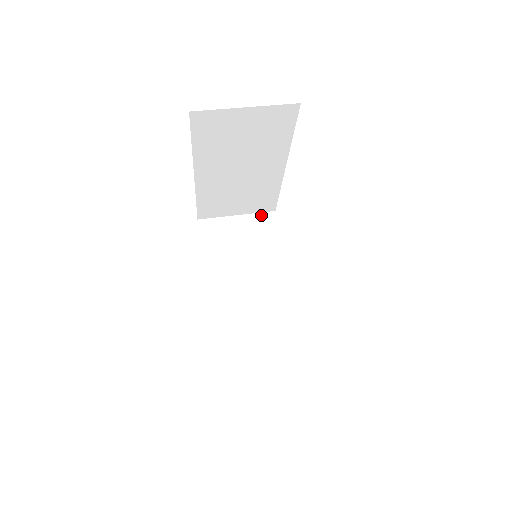
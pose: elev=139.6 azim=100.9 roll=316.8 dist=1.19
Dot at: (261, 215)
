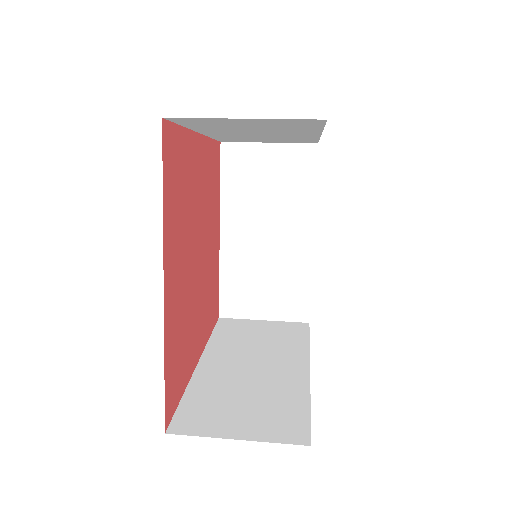
Dot at: (291, 323)
